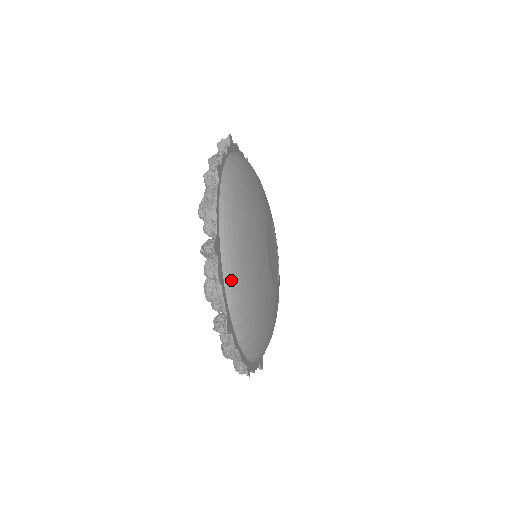
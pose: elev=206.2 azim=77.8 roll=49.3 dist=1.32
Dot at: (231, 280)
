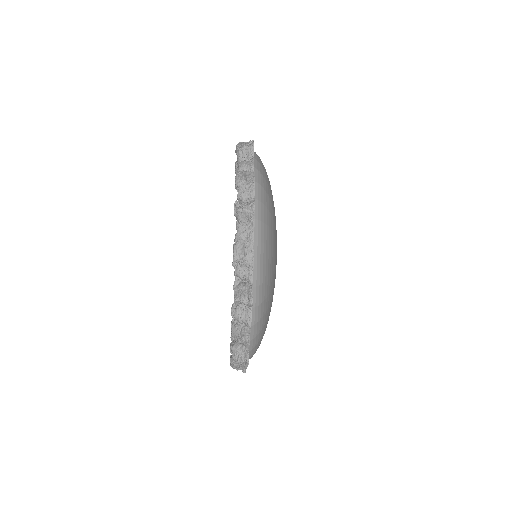
Dot at: (256, 319)
